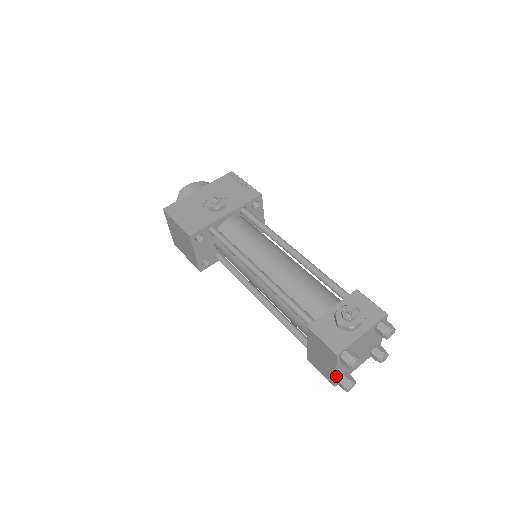
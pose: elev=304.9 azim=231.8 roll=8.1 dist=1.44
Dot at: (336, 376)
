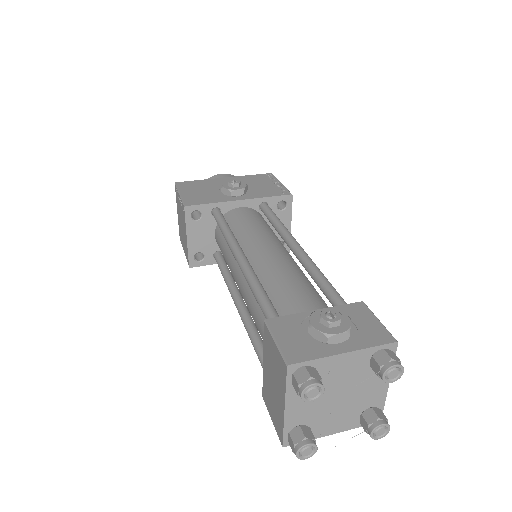
Dot at: (286, 421)
